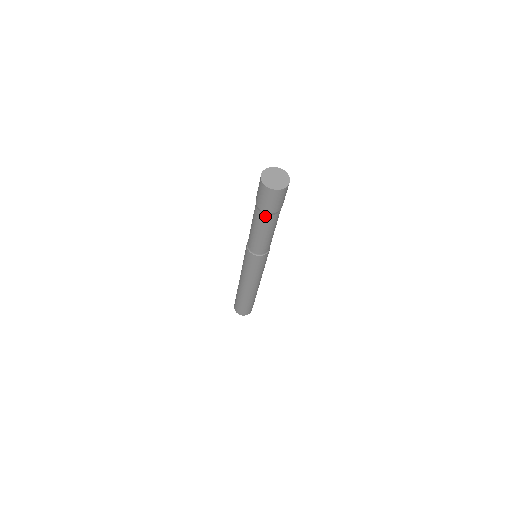
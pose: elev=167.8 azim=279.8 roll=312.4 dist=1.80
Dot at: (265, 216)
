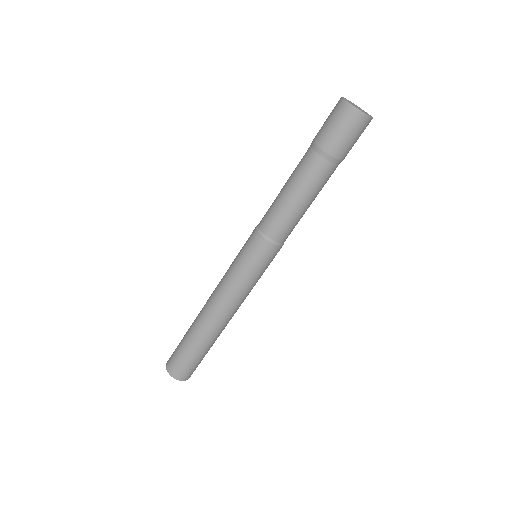
Dot at: (331, 166)
